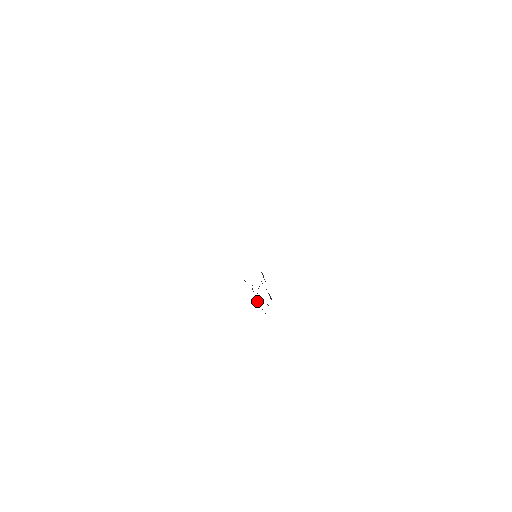
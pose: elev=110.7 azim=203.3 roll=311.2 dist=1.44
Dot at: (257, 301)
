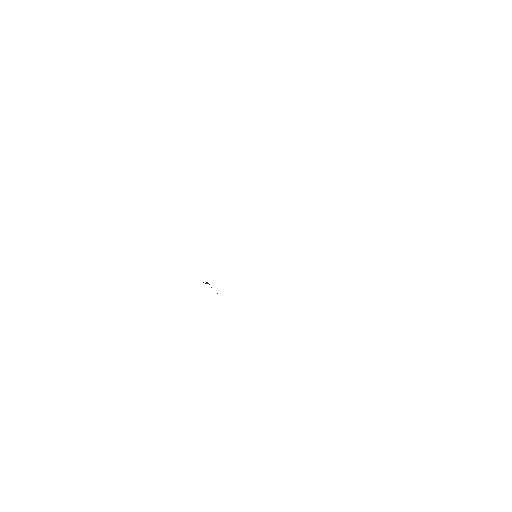
Dot at: occluded
